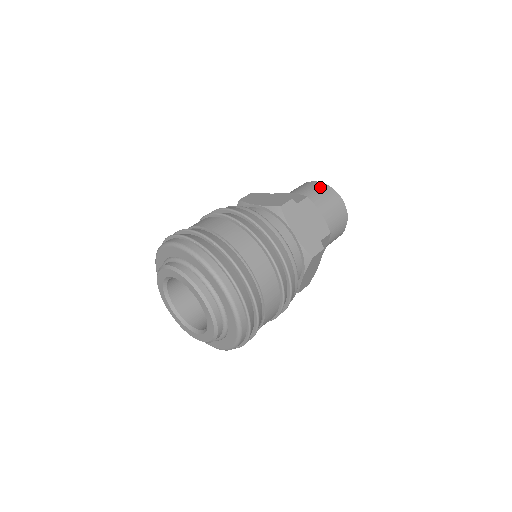
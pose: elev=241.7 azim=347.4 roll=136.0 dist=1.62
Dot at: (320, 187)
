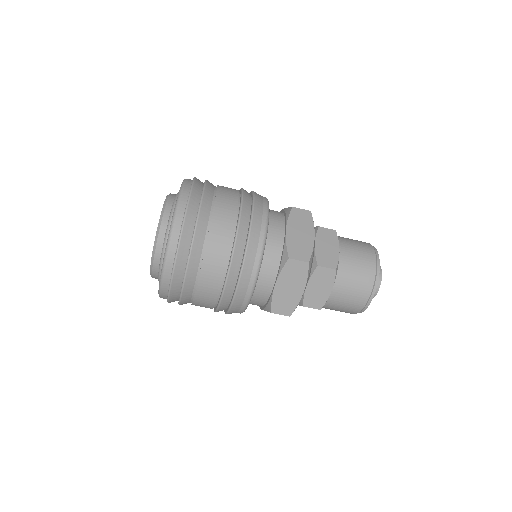
Dot at: (368, 270)
